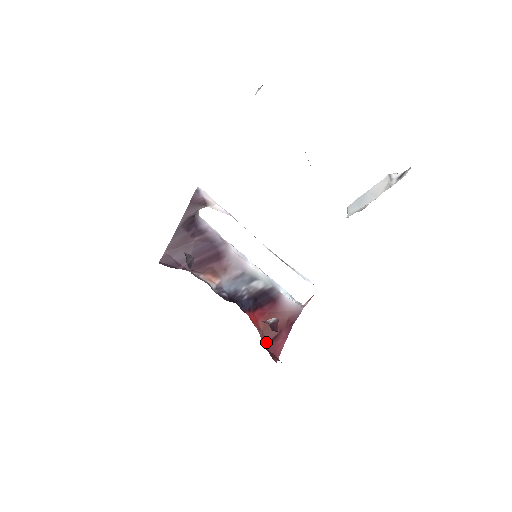
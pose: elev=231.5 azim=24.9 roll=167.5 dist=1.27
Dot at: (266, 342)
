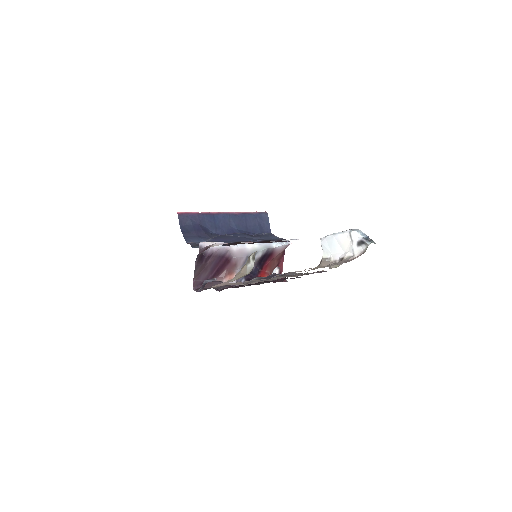
Dot at: occluded
